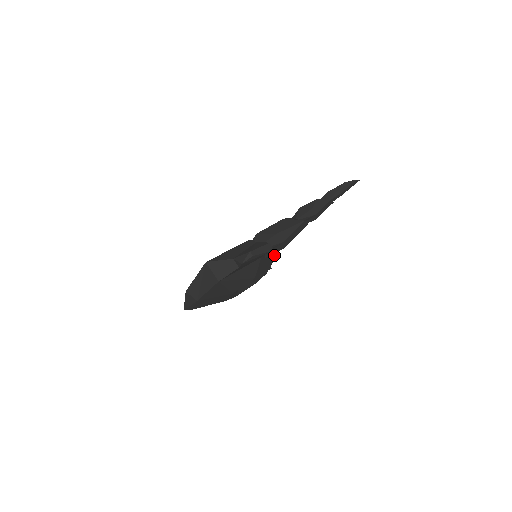
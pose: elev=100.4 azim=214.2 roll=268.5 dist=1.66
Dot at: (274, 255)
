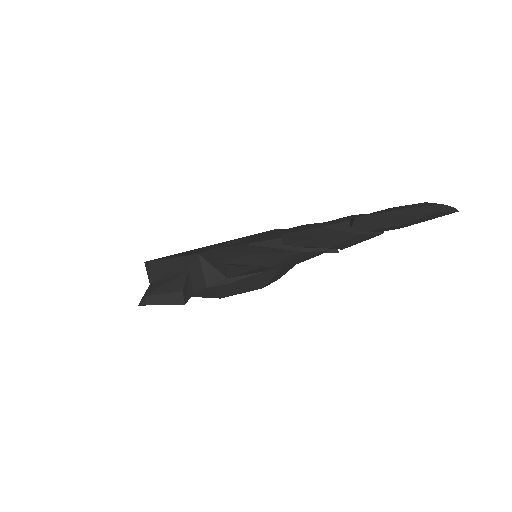
Dot at: (264, 274)
